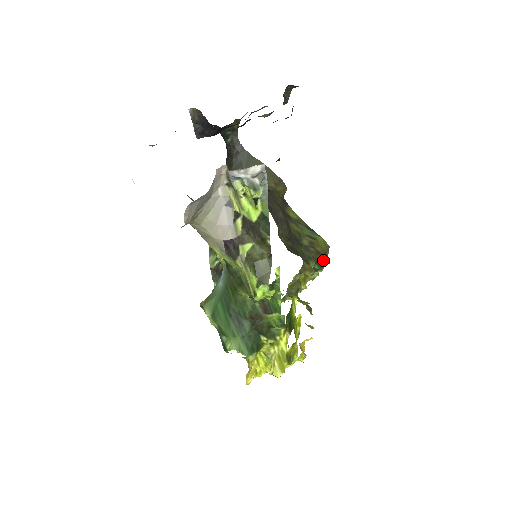
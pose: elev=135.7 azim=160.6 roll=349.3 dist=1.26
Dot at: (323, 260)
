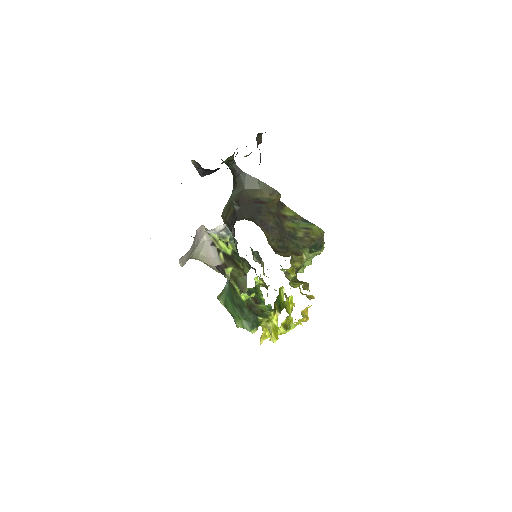
Dot at: (319, 244)
